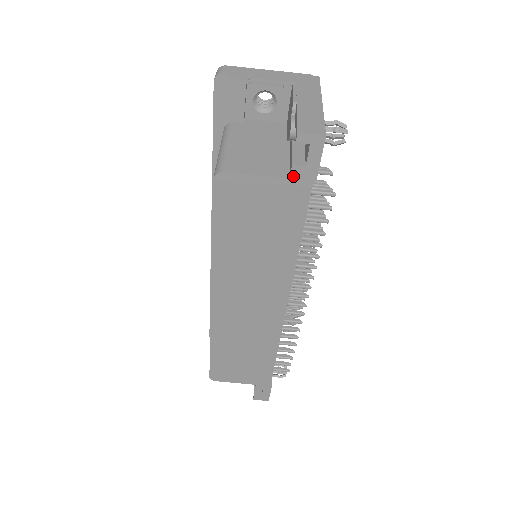
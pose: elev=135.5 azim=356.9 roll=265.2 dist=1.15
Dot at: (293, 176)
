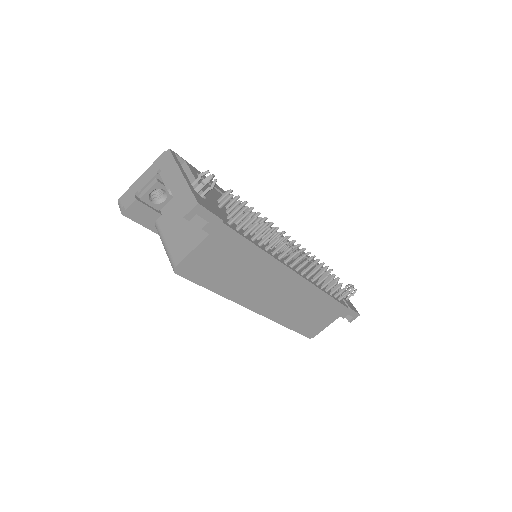
Dot at: (209, 232)
